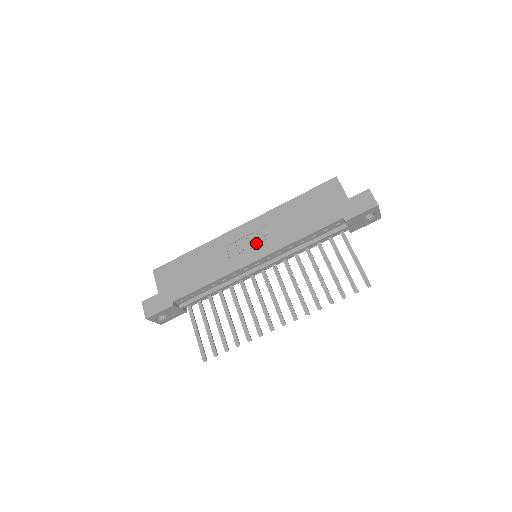
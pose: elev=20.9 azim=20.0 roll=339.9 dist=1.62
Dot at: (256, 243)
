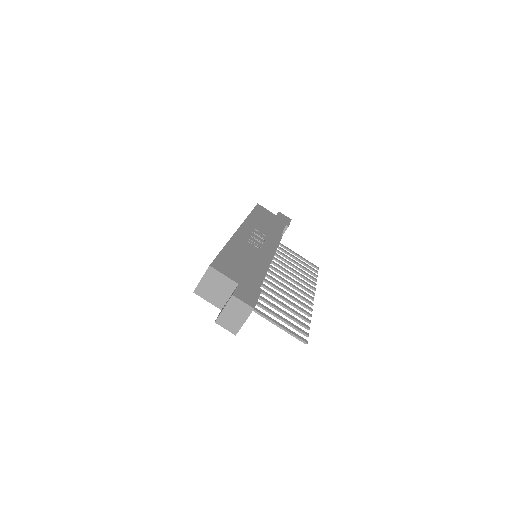
Dot at: (261, 239)
